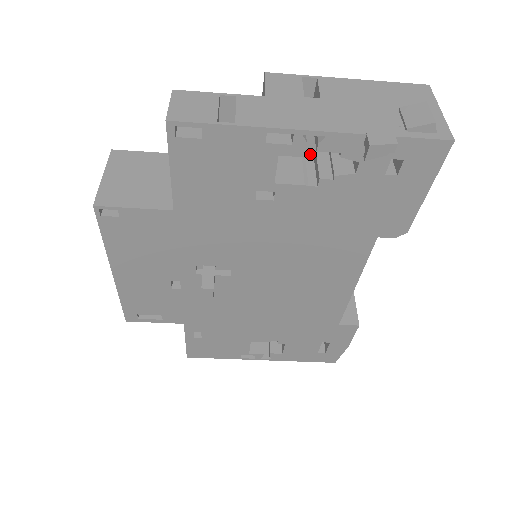
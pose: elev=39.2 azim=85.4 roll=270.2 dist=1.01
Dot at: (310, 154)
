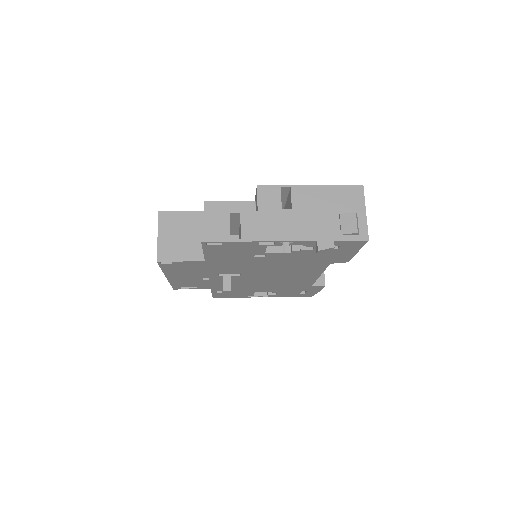
Dot at: occluded
